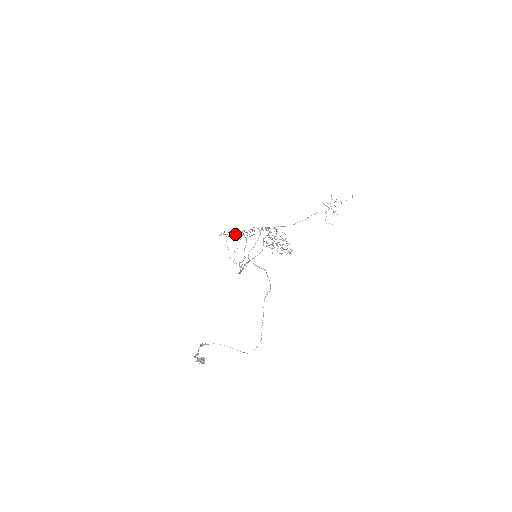
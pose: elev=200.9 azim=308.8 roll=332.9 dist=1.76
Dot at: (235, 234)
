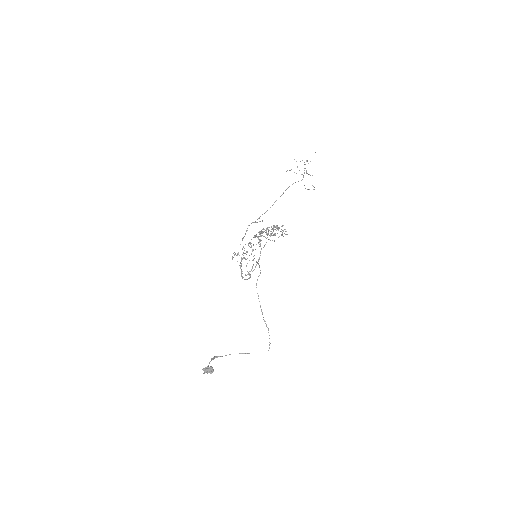
Dot at: occluded
